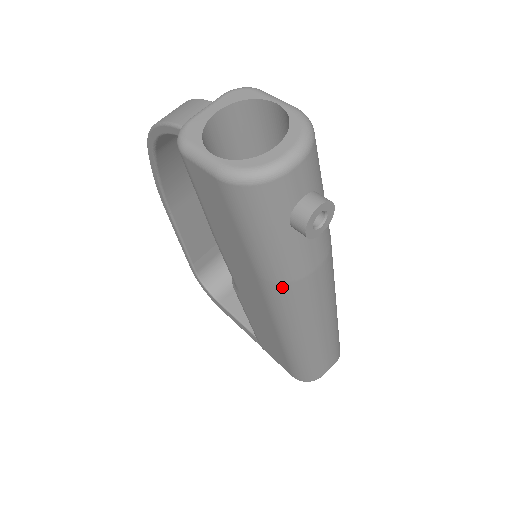
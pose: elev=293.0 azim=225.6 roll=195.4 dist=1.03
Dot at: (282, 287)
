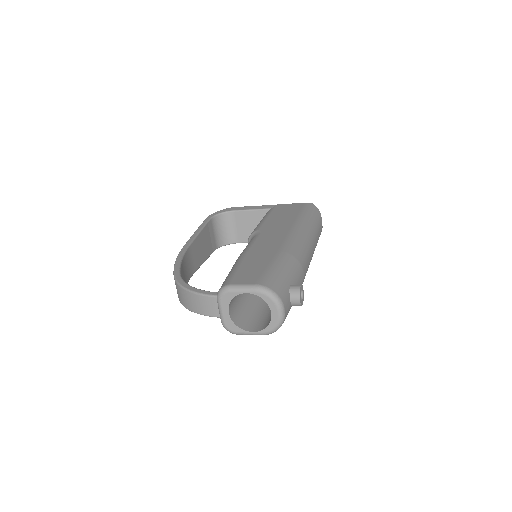
Dot at: occluded
